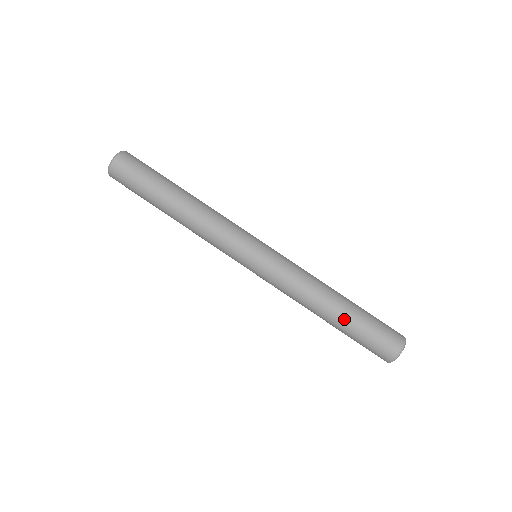
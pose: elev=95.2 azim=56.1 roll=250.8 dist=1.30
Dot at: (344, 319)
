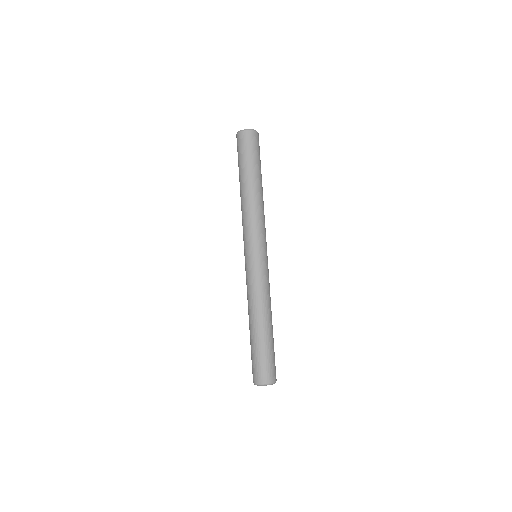
Dot at: (251, 336)
